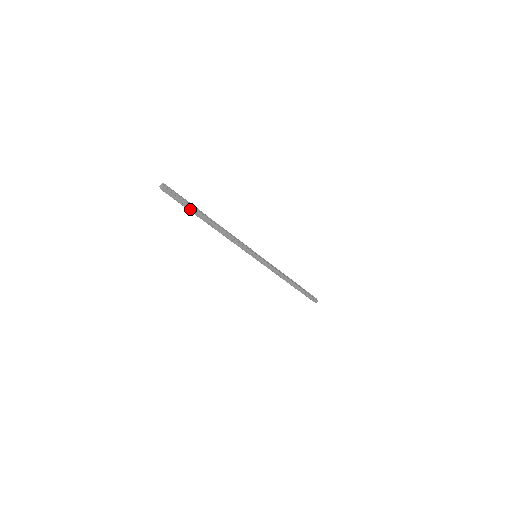
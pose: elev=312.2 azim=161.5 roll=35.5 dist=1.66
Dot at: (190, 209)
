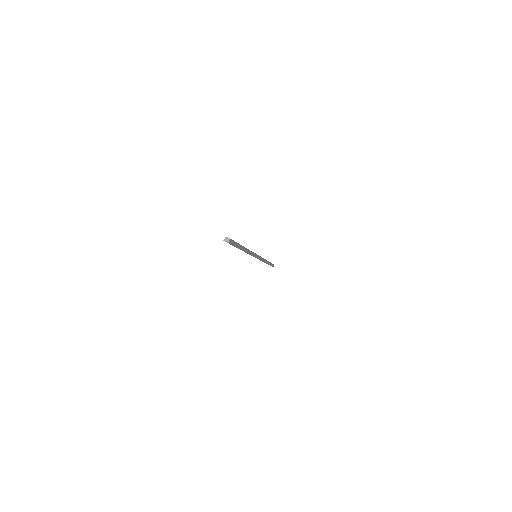
Dot at: occluded
